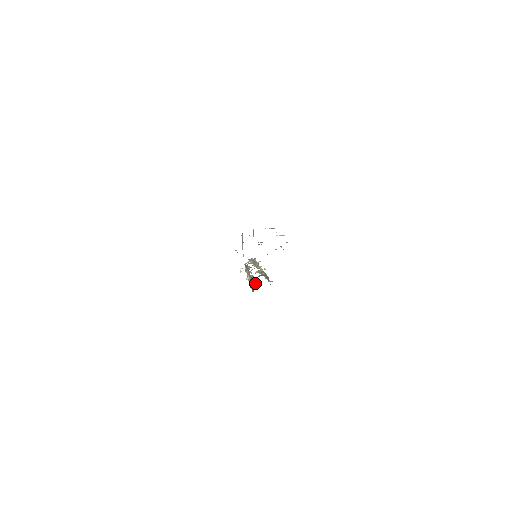
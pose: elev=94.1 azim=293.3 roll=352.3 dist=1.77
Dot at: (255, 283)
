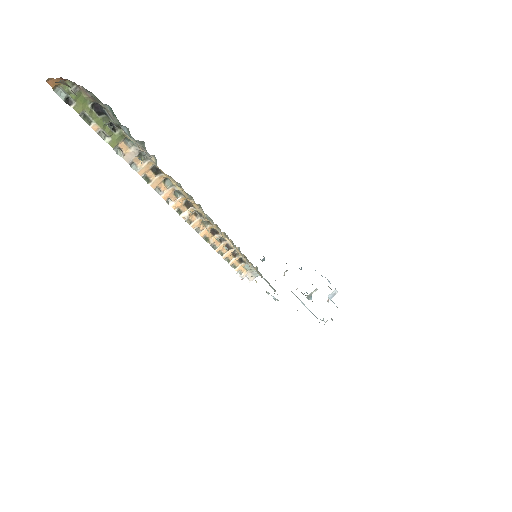
Dot at: (72, 82)
